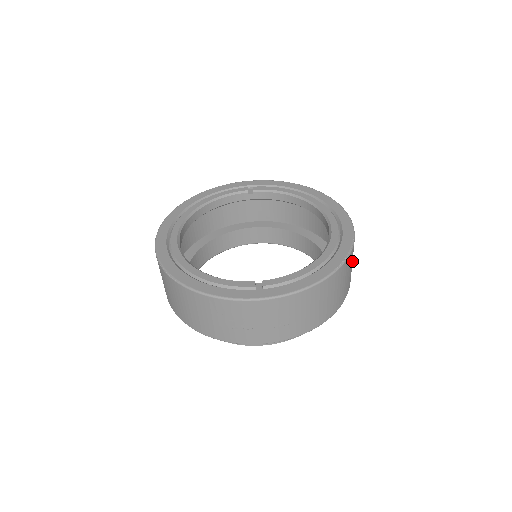
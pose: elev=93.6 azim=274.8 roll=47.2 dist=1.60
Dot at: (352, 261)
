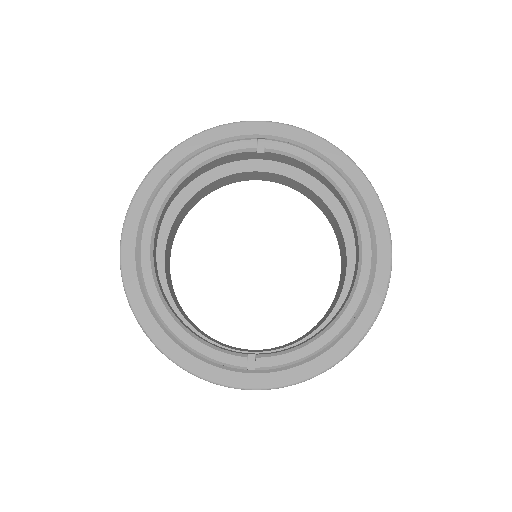
Dot at: occluded
